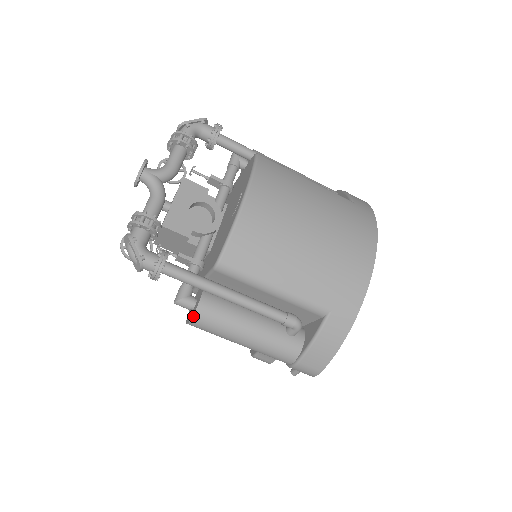
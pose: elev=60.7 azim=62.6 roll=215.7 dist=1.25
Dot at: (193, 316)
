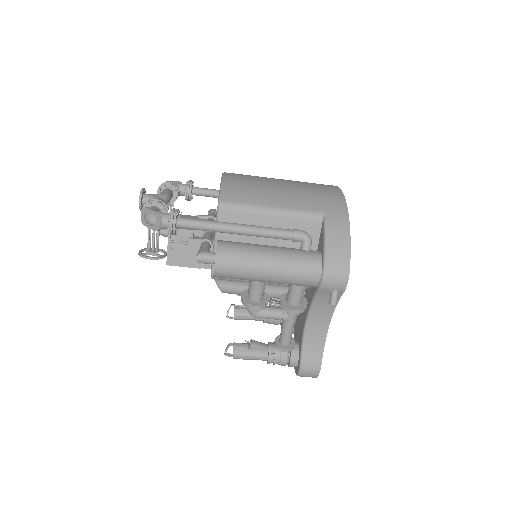
Dot at: (216, 252)
